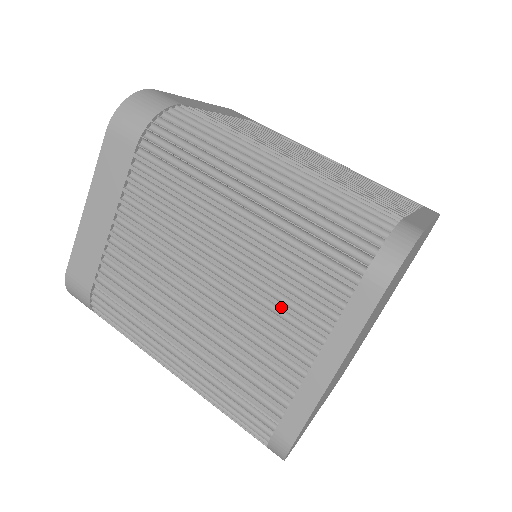
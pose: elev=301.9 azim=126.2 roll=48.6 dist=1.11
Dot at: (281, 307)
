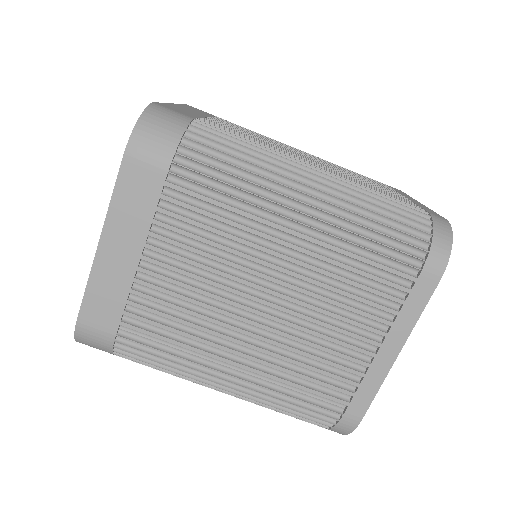
Dot at: (347, 309)
